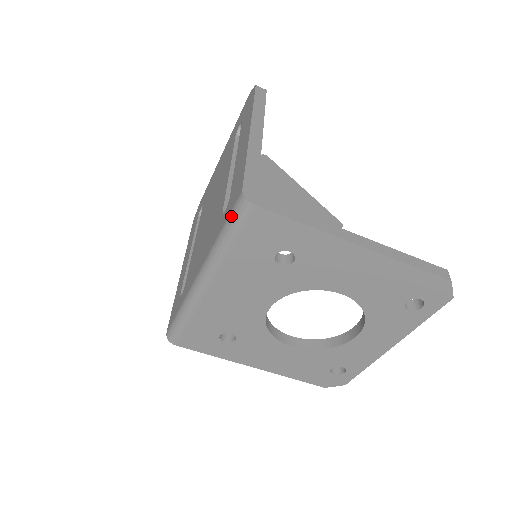
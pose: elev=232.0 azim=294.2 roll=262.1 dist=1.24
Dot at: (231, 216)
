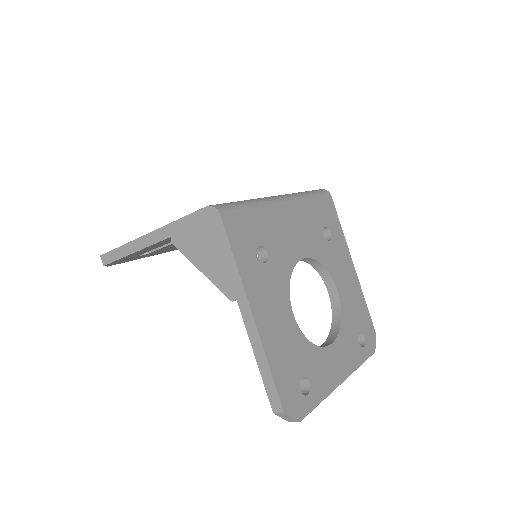
Dot at: (314, 190)
